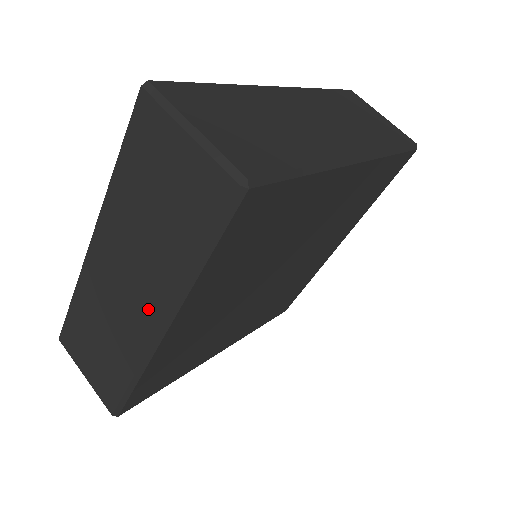
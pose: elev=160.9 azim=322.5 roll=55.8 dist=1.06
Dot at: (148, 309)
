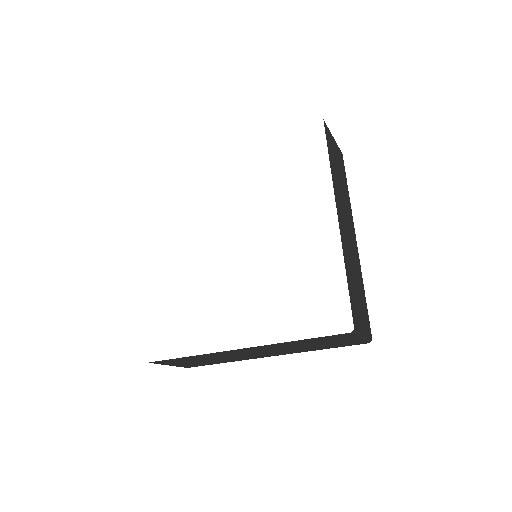
Dot at: (269, 355)
